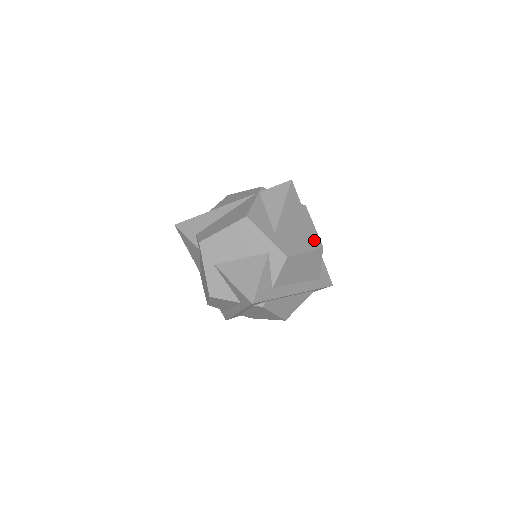
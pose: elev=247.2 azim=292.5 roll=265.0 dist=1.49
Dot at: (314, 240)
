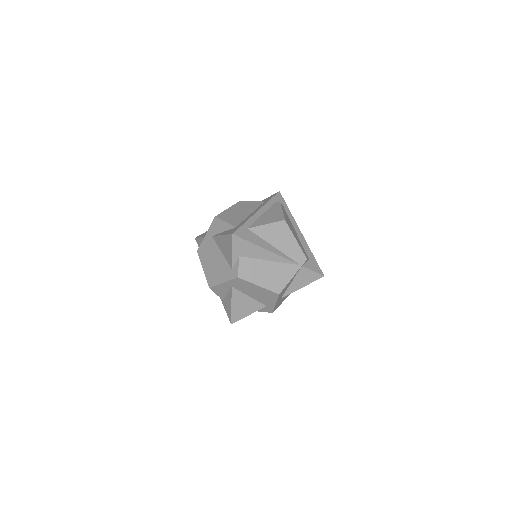
Dot at: occluded
